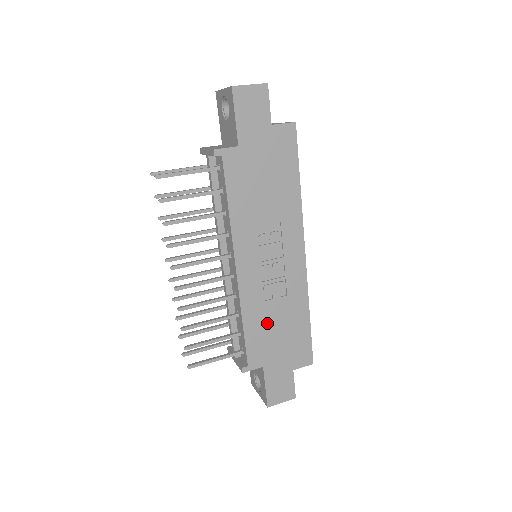
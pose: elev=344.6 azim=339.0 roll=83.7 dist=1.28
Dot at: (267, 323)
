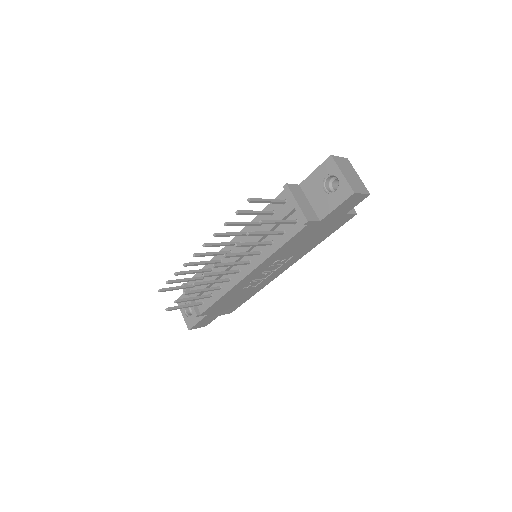
Dot at: (232, 297)
